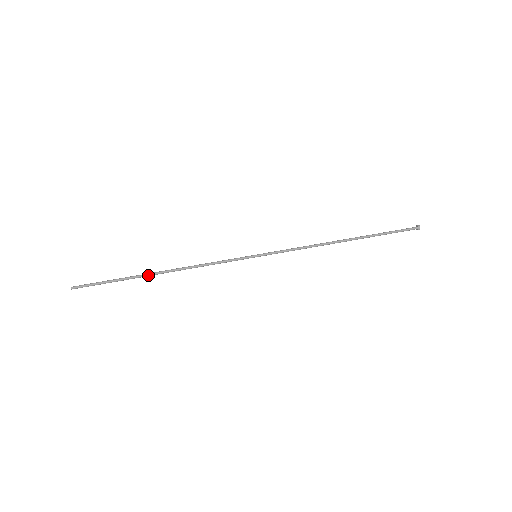
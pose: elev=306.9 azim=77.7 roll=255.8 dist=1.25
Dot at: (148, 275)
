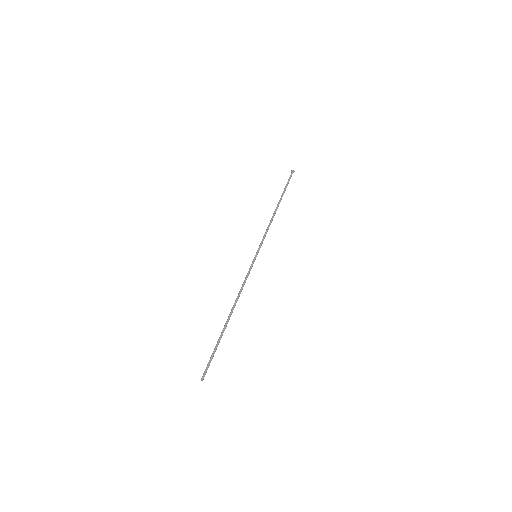
Dot at: (226, 324)
